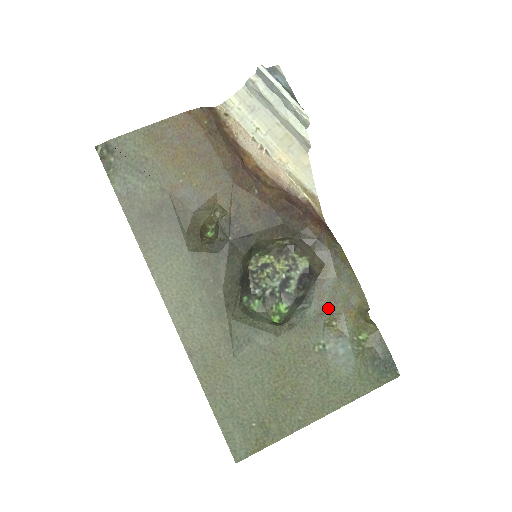
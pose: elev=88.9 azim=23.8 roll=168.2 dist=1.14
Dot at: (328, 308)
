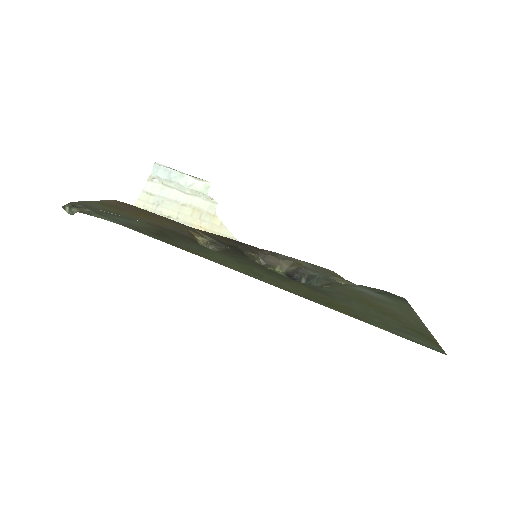
Dot at: (328, 275)
